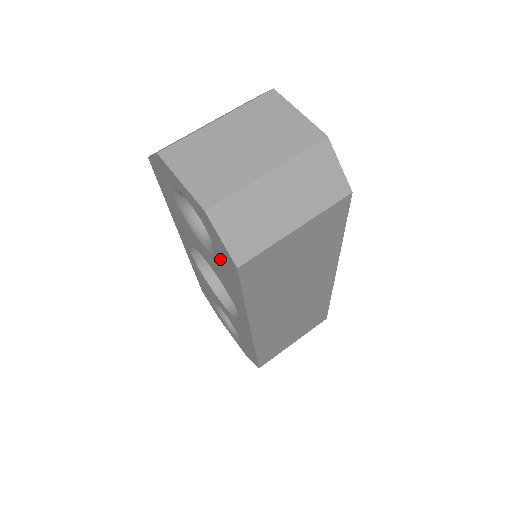
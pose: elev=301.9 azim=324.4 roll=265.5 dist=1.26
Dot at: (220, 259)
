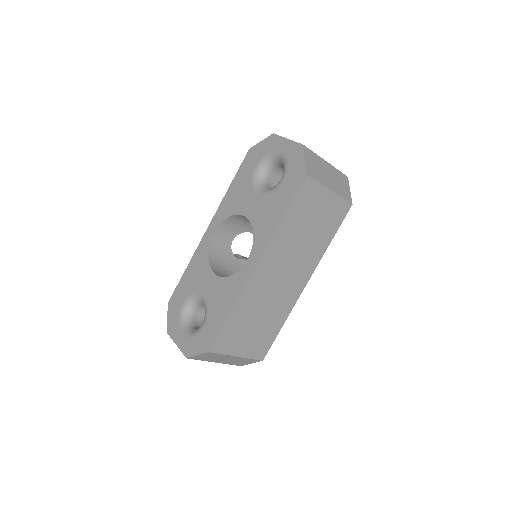
Dot at: (282, 187)
